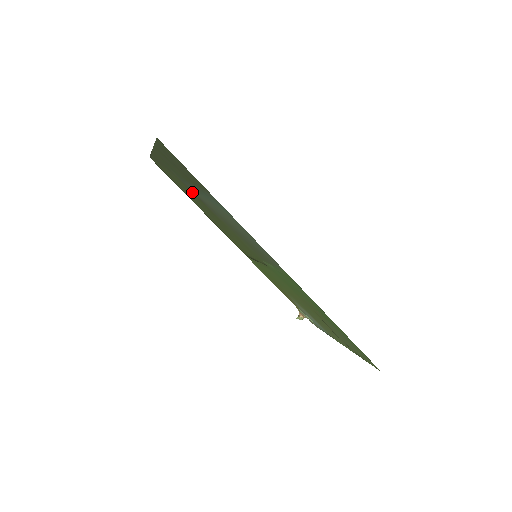
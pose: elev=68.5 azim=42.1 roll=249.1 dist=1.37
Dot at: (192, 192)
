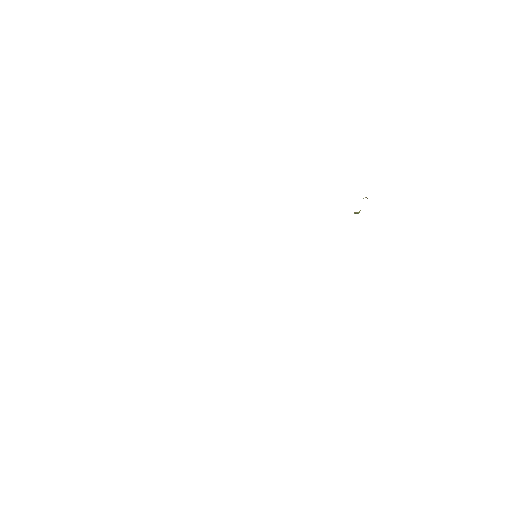
Dot at: occluded
